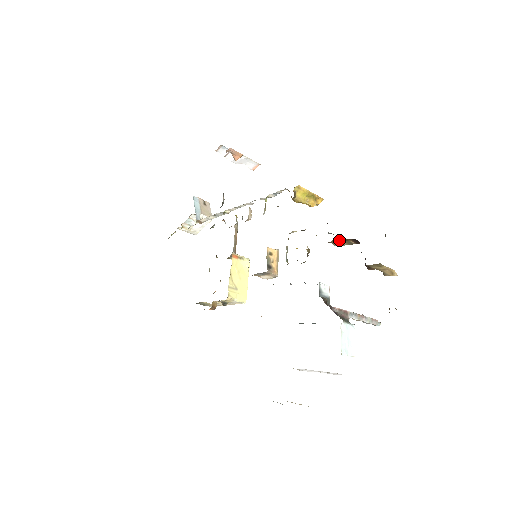
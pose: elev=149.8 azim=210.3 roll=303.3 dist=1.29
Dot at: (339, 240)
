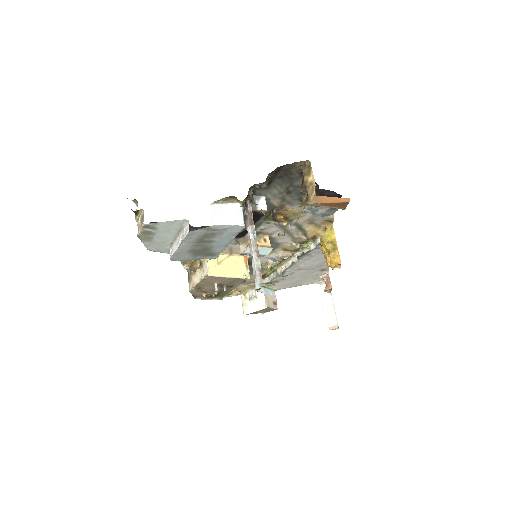
Dot at: occluded
